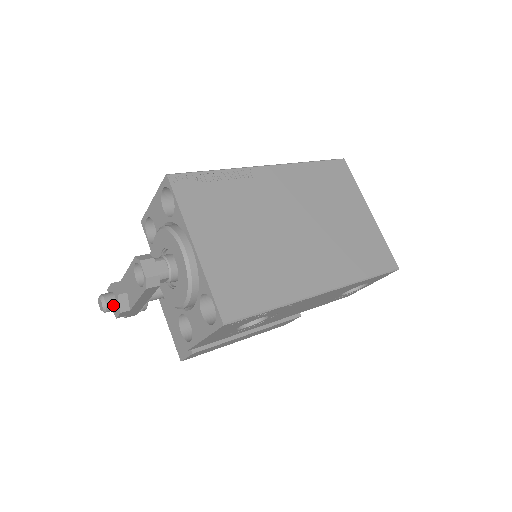
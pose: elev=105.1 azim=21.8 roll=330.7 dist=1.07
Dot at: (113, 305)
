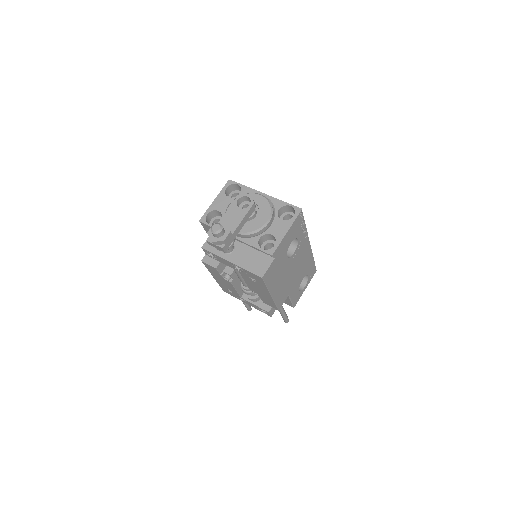
Dot at: (223, 229)
